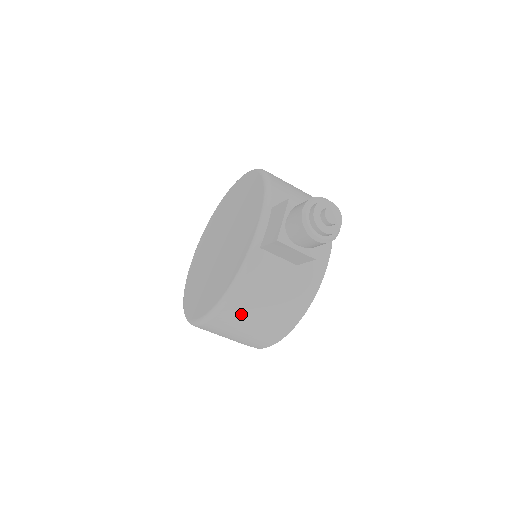
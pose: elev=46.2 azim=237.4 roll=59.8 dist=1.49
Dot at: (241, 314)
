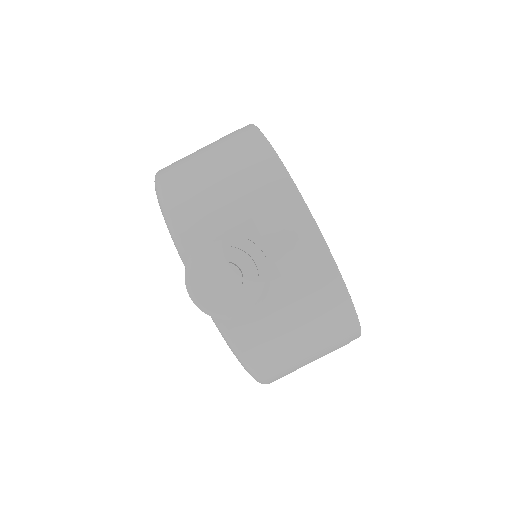
Dot at: (286, 366)
